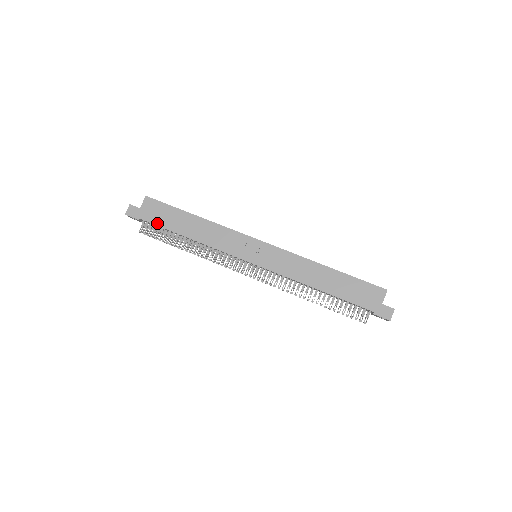
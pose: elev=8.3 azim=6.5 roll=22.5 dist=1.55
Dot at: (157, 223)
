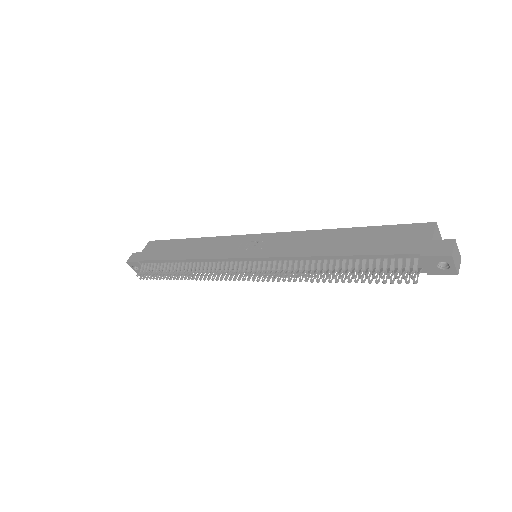
Dot at: (153, 258)
